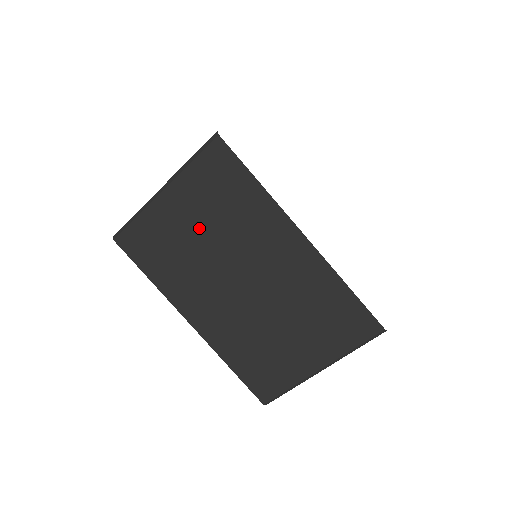
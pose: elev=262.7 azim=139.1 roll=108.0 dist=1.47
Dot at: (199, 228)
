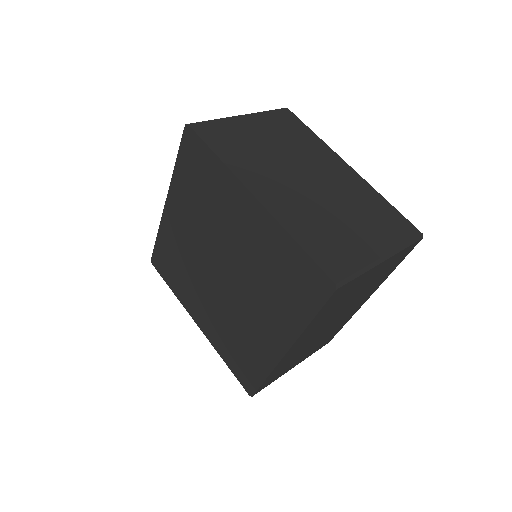
Dot at: (270, 140)
